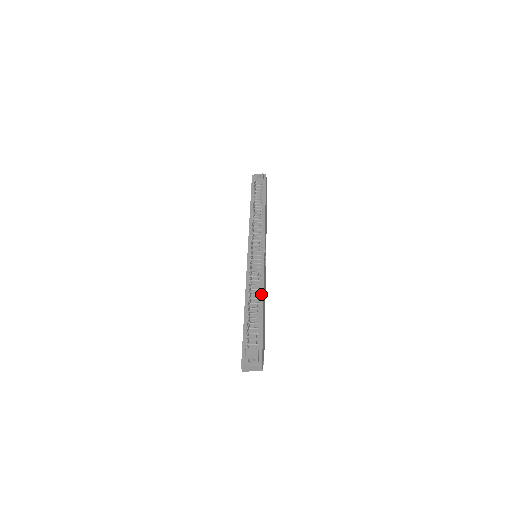
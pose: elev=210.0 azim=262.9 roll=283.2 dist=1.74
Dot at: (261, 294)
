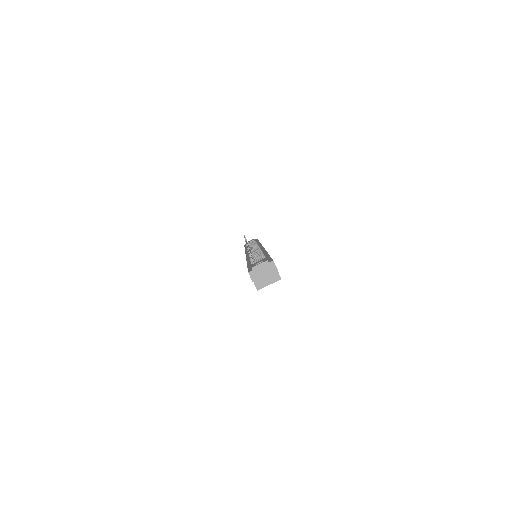
Dot at: (263, 252)
